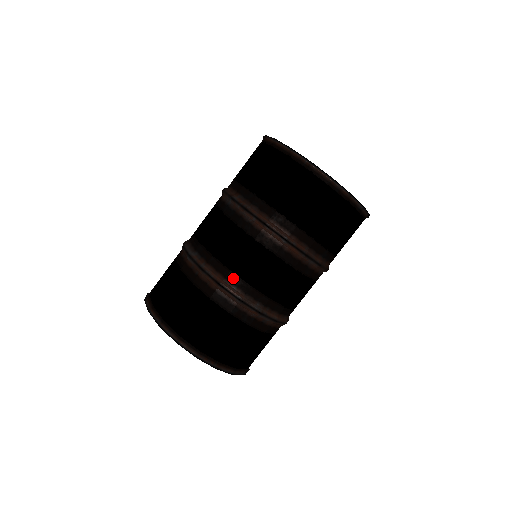
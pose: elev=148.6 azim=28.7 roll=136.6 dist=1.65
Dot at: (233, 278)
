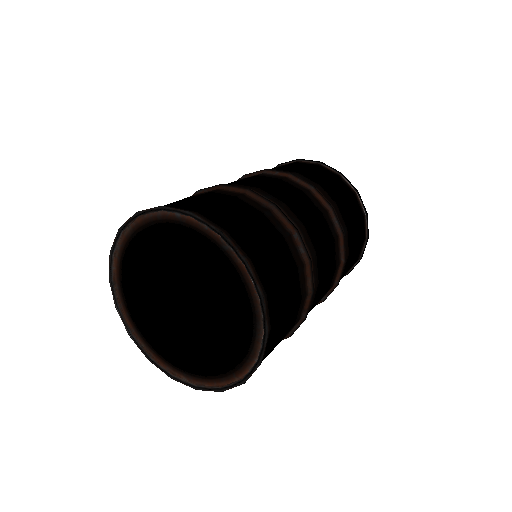
Dot at: (263, 192)
